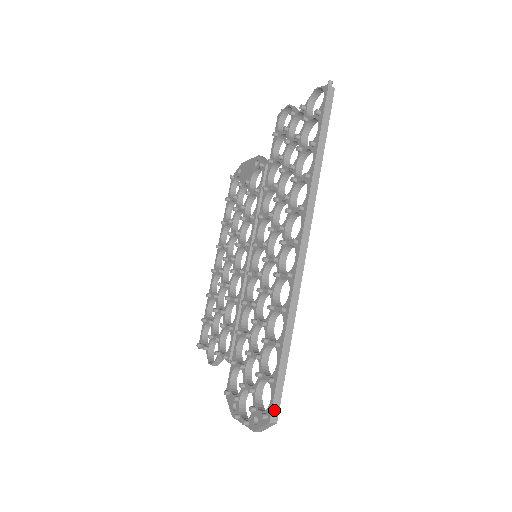
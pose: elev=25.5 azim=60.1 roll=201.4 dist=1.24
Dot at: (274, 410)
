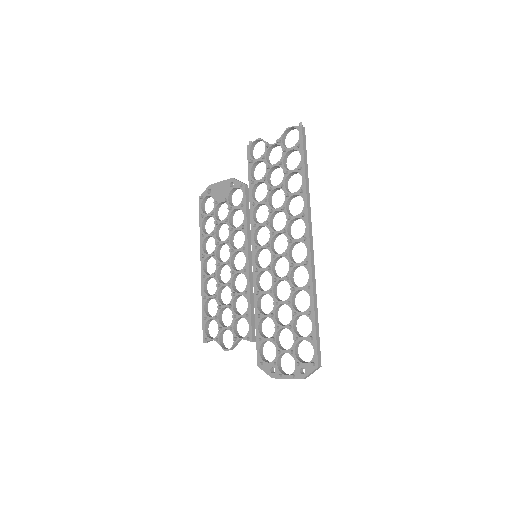
Dot at: (319, 358)
